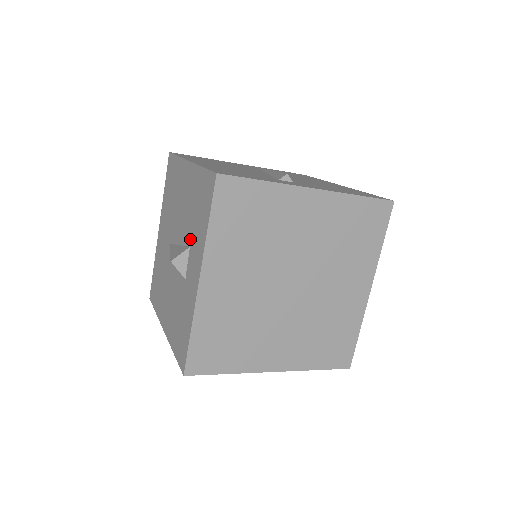
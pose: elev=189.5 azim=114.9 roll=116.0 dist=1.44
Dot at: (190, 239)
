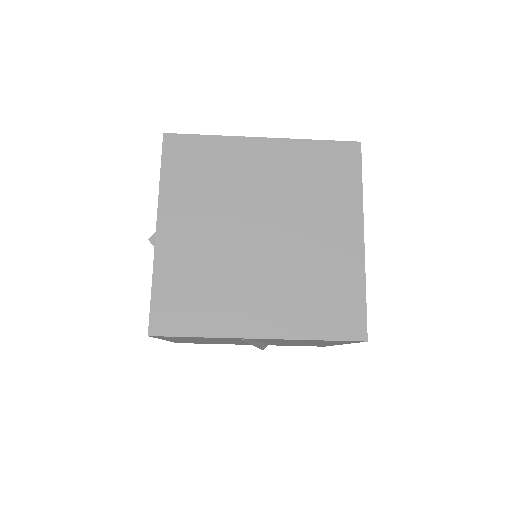
Dot at: occluded
